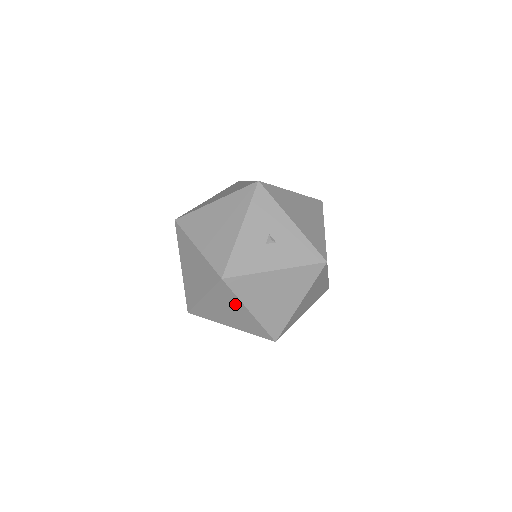
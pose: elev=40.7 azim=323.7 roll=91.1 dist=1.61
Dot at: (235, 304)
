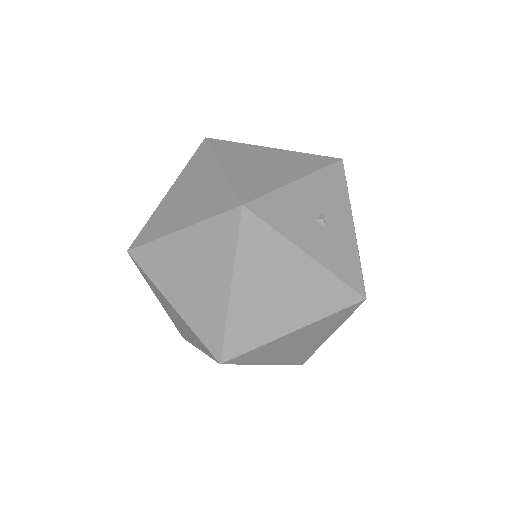
Dot at: (220, 263)
